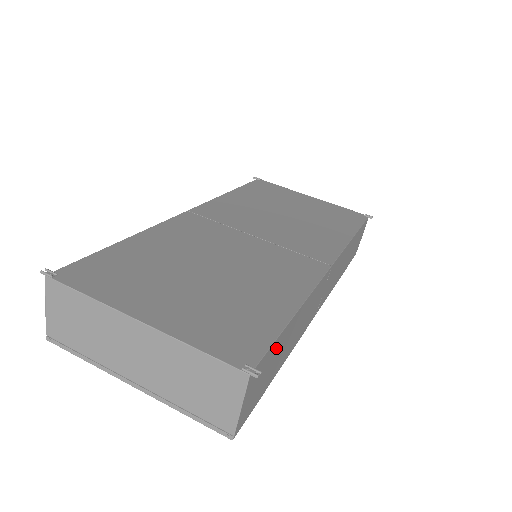
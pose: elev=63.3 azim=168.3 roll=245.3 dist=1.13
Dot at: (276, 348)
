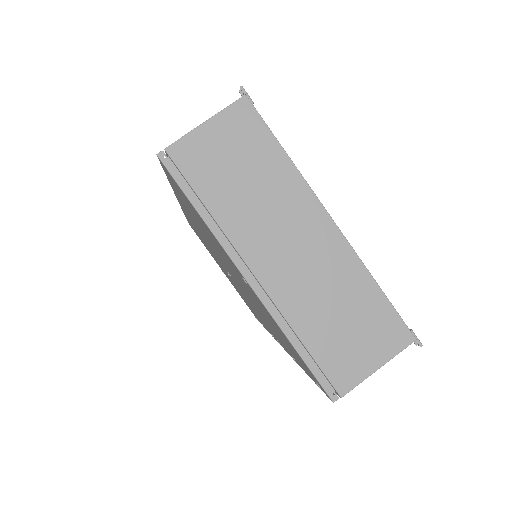
Dot at: occluded
